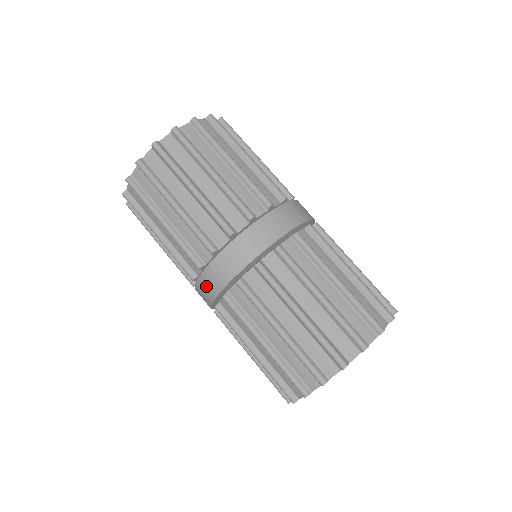
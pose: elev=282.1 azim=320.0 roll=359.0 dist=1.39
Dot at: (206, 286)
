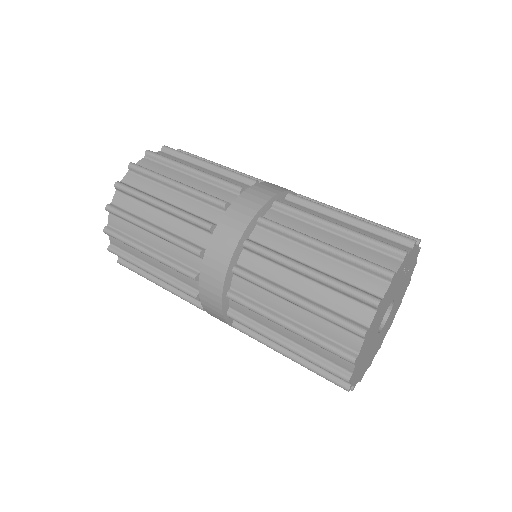
Dot at: (211, 311)
